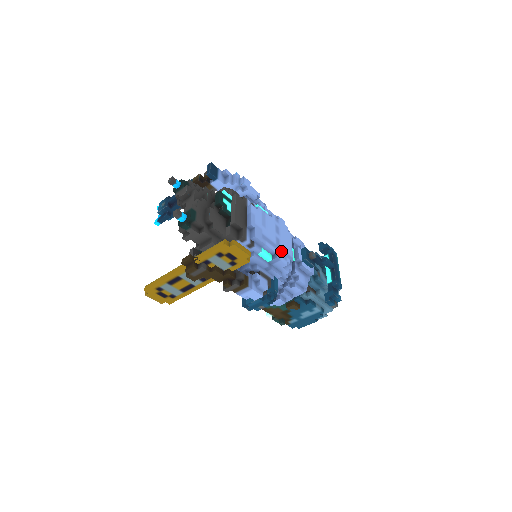
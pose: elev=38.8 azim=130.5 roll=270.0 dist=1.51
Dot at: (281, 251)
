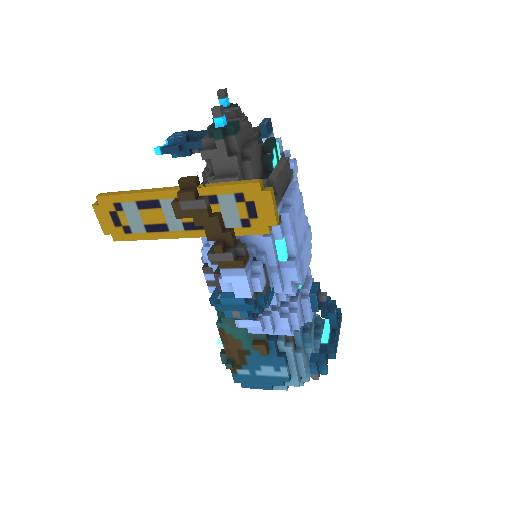
Dot at: (300, 260)
